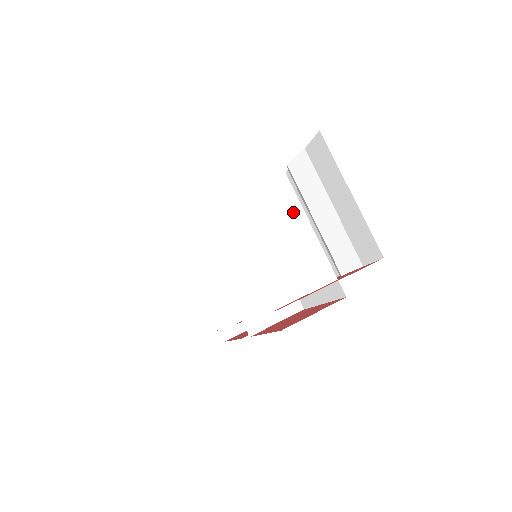
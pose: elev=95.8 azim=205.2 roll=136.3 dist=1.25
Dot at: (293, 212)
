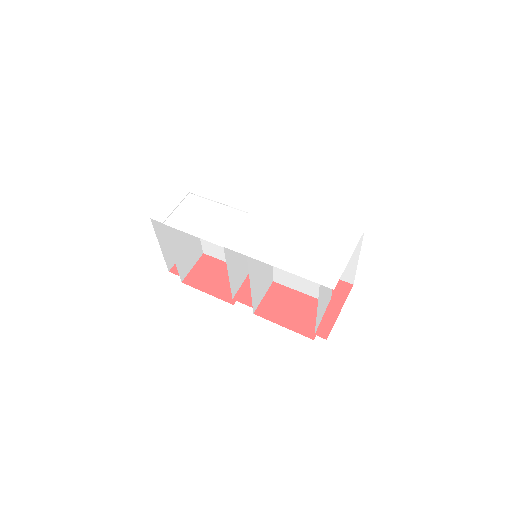
Dot at: occluded
